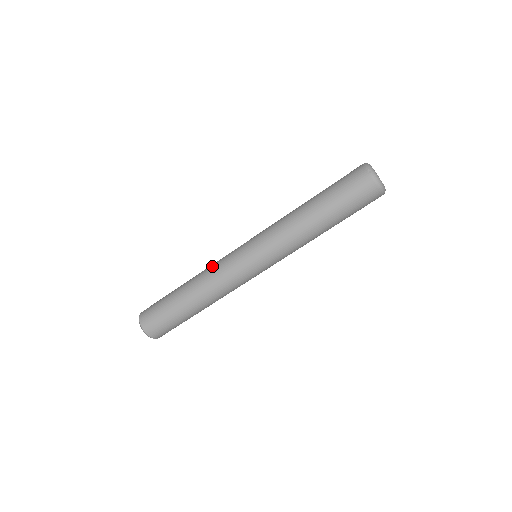
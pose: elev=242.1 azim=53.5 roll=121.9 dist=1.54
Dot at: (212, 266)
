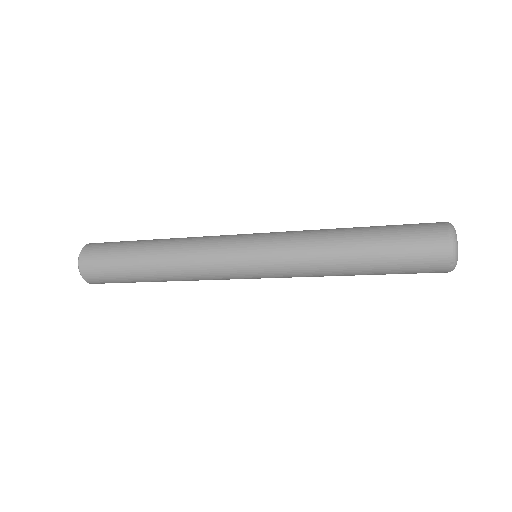
Dot at: (195, 262)
